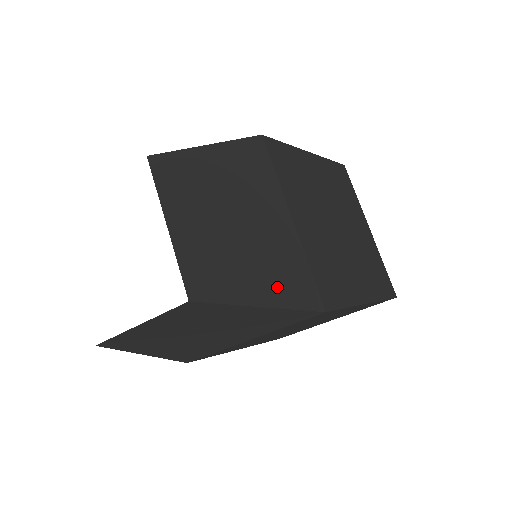
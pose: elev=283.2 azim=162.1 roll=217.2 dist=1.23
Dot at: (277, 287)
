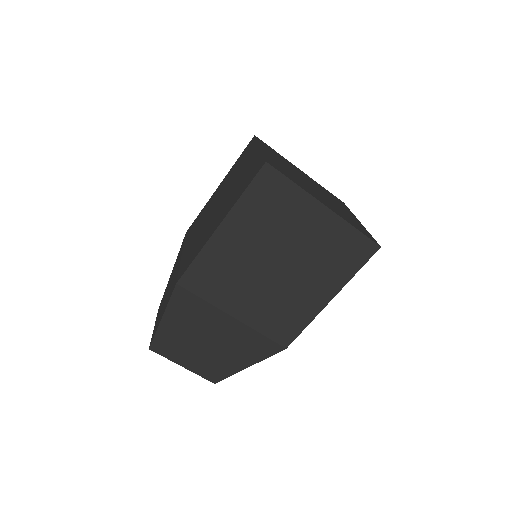
Dot at: (249, 356)
